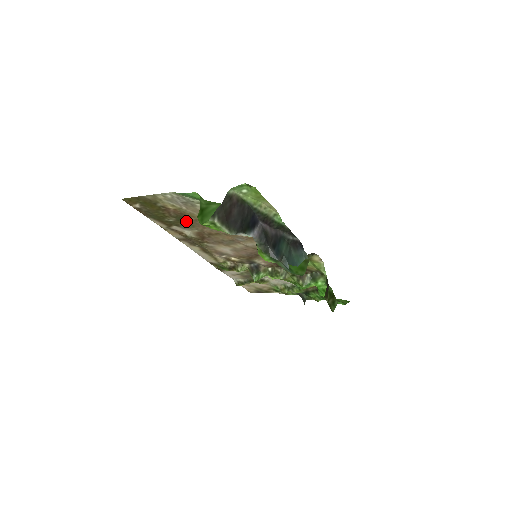
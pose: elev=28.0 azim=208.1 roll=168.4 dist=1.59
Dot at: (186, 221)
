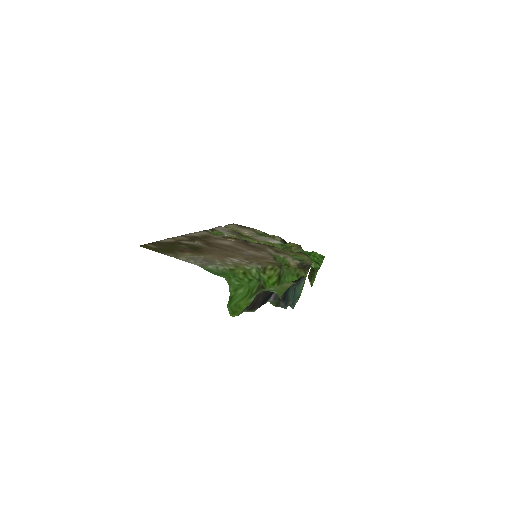
Dot at: (198, 248)
